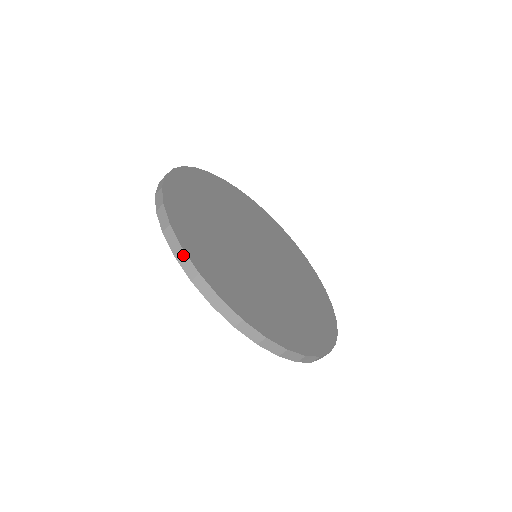
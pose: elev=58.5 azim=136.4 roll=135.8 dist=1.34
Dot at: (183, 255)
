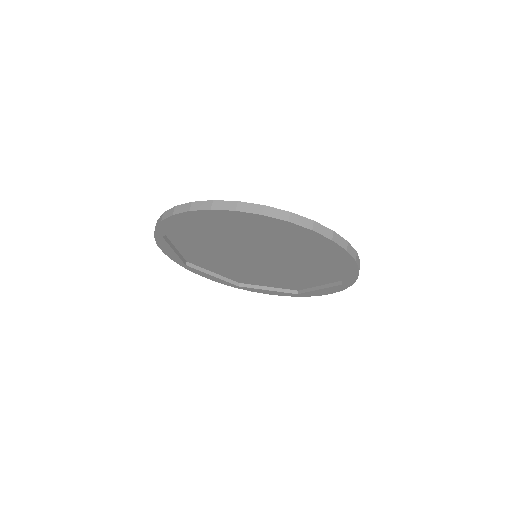
Dot at: (195, 204)
